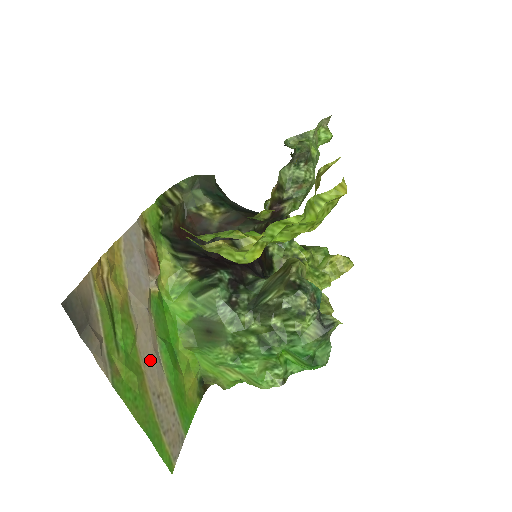
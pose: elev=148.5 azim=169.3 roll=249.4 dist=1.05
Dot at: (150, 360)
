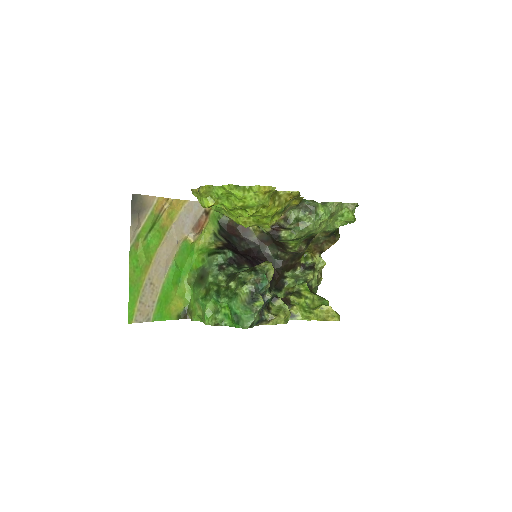
Dot at: (160, 263)
